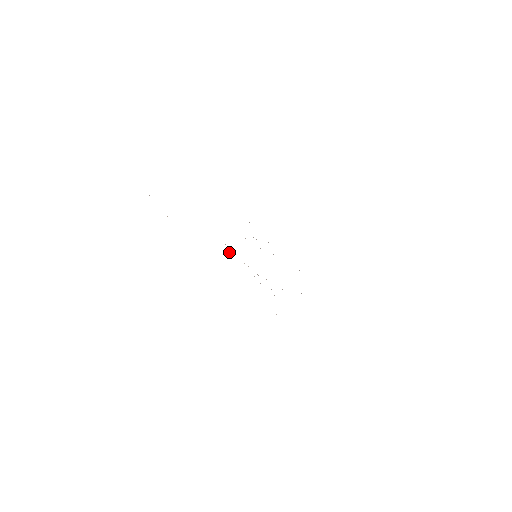
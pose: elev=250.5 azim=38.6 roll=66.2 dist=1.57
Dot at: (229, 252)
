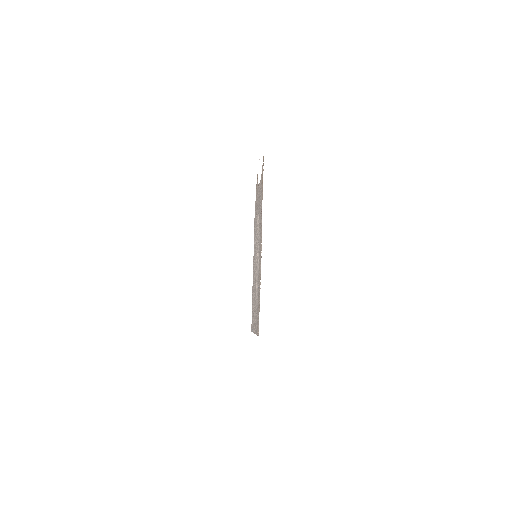
Dot at: occluded
